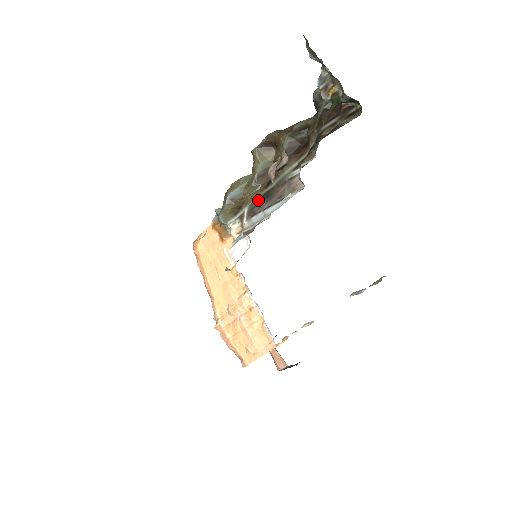
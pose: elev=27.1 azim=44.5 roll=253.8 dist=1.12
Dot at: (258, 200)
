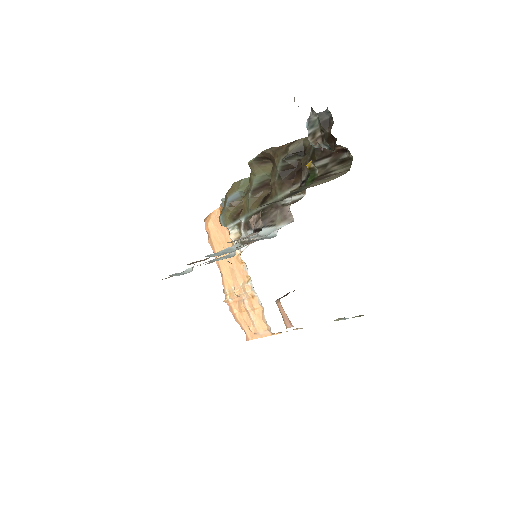
Dot at: occluded
